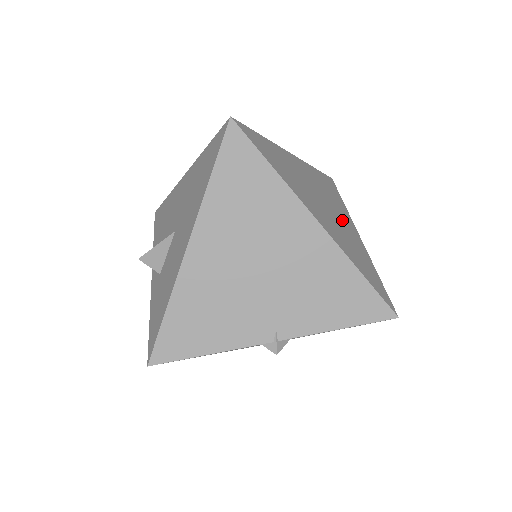
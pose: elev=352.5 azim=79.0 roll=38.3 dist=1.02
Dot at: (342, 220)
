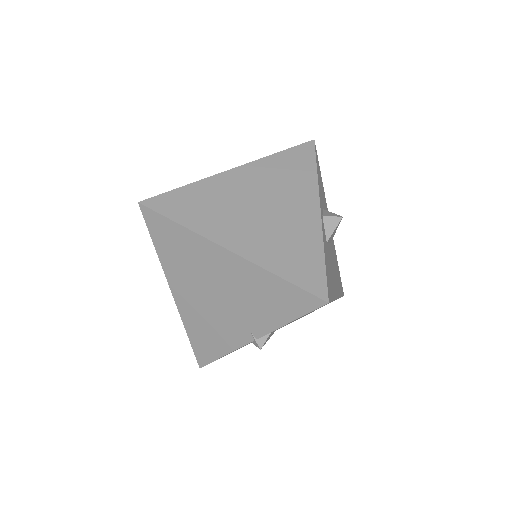
Dot at: (289, 209)
